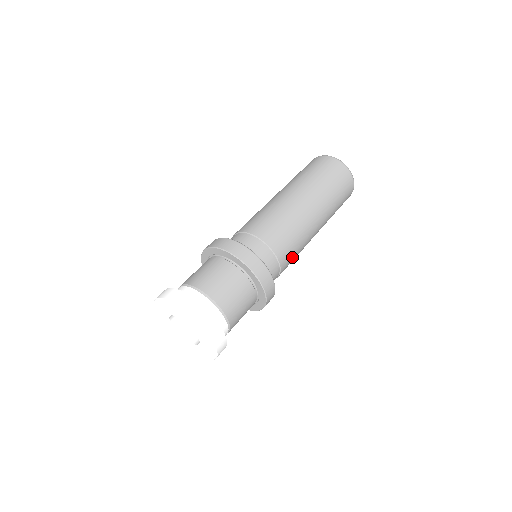
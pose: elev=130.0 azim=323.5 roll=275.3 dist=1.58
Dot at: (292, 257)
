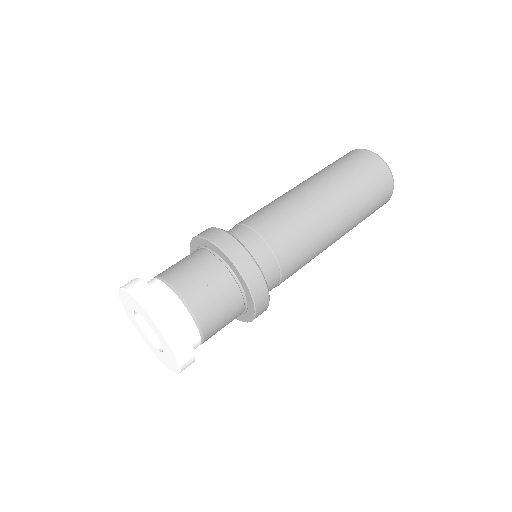
Dot at: (299, 262)
